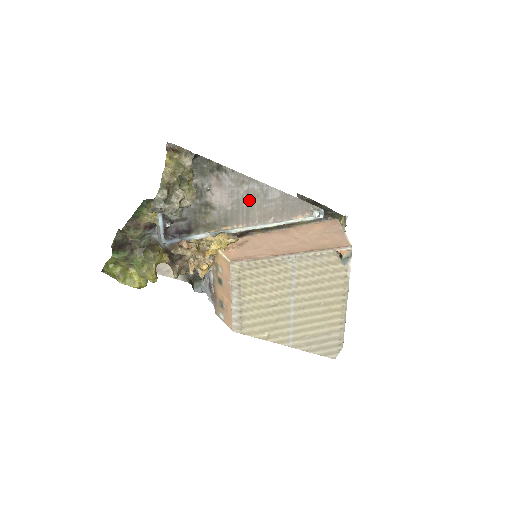
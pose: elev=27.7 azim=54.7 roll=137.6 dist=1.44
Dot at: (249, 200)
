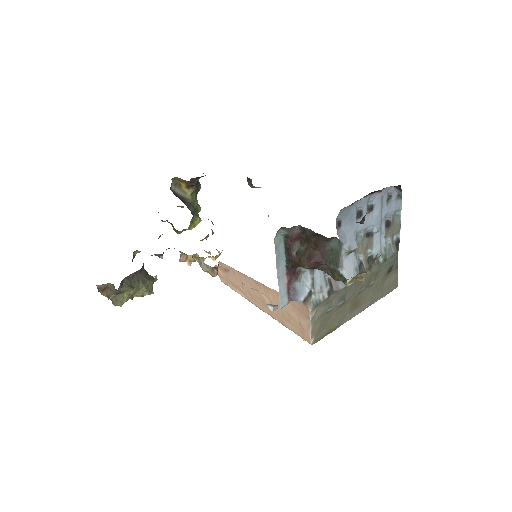
Dot at: occluded
